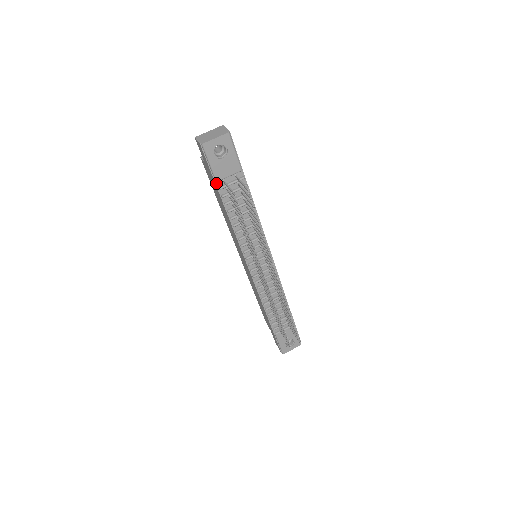
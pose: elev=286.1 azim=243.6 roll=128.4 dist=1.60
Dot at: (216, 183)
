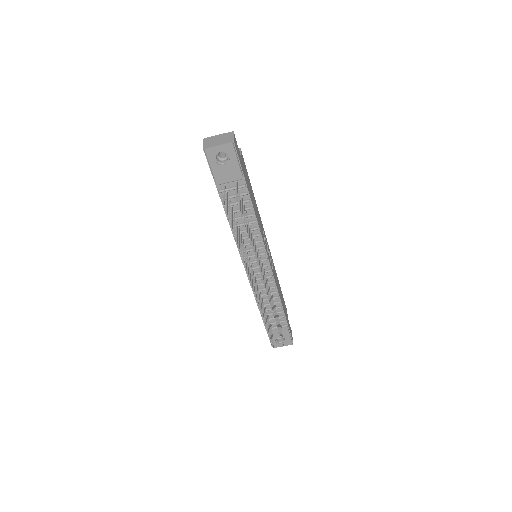
Dot at: (217, 186)
